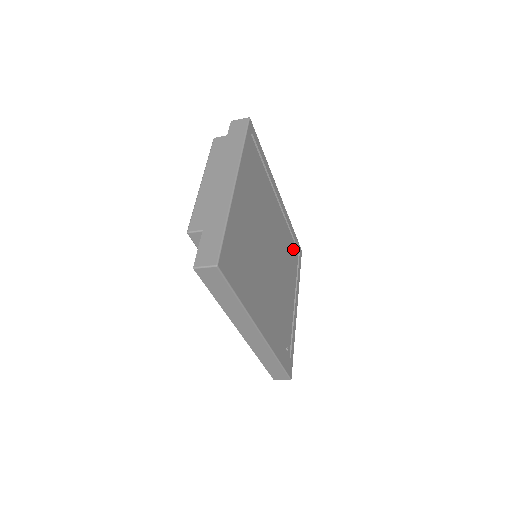
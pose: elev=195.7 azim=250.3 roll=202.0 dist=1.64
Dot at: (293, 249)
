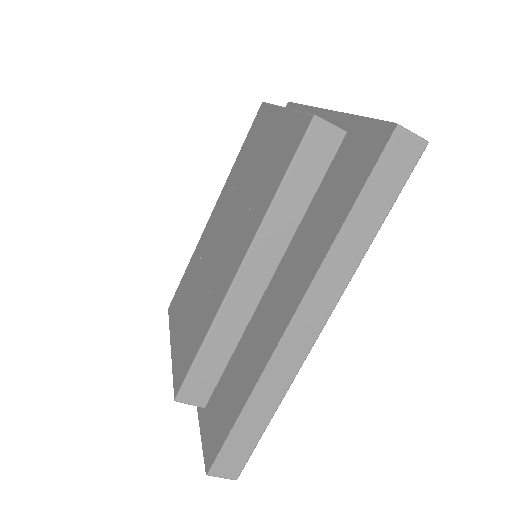
Dot at: occluded
